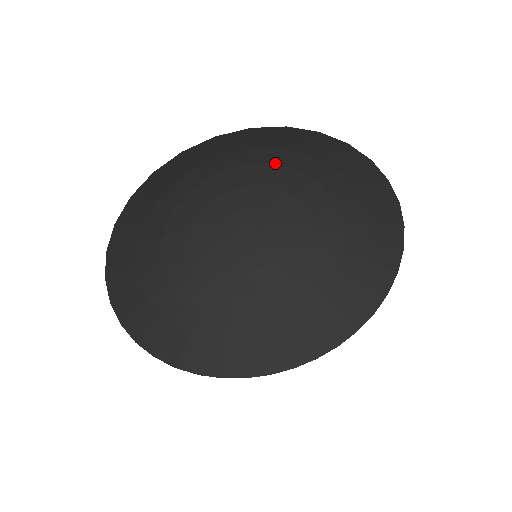
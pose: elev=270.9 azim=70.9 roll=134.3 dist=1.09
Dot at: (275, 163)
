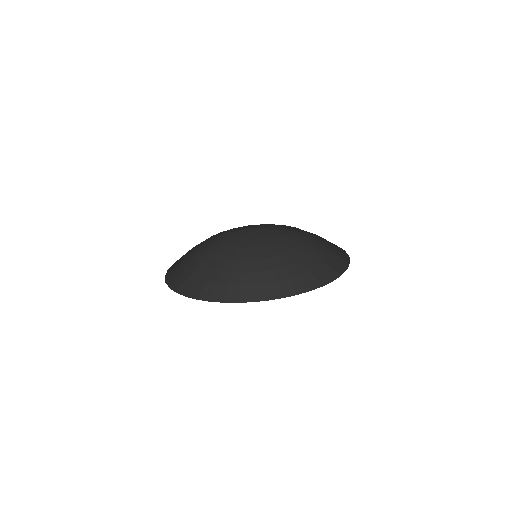
Dot at: occluded
